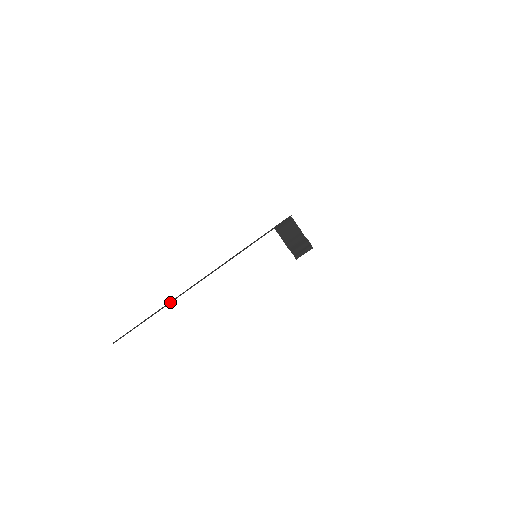
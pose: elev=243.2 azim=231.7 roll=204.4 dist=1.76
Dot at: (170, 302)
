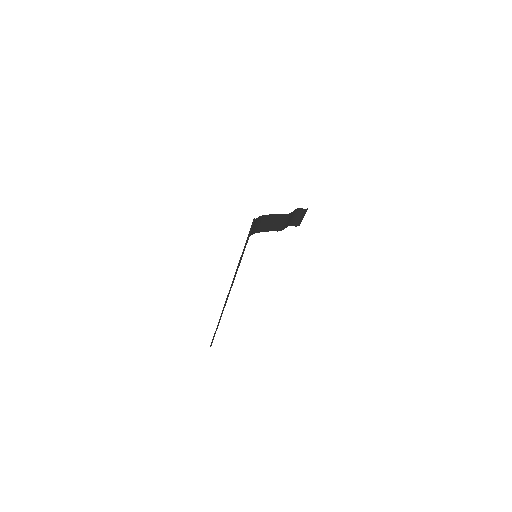
Dot at: occluded
